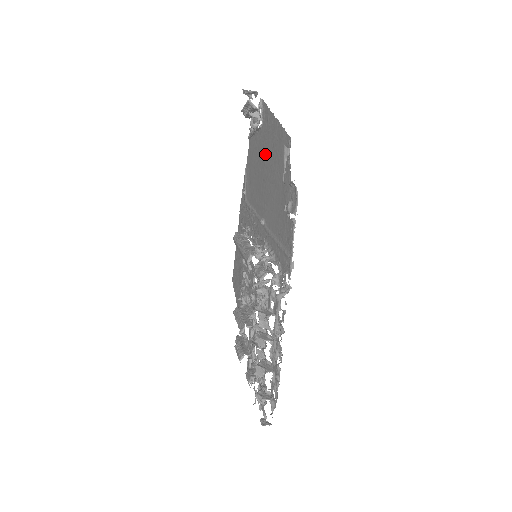
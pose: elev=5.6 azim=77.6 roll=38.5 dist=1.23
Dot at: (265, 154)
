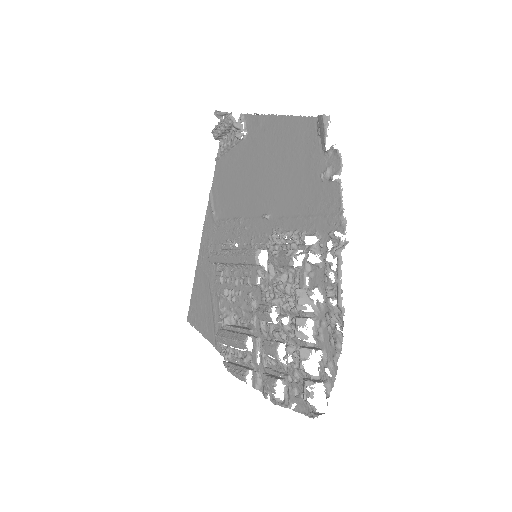
Dot at: (259, 156)
